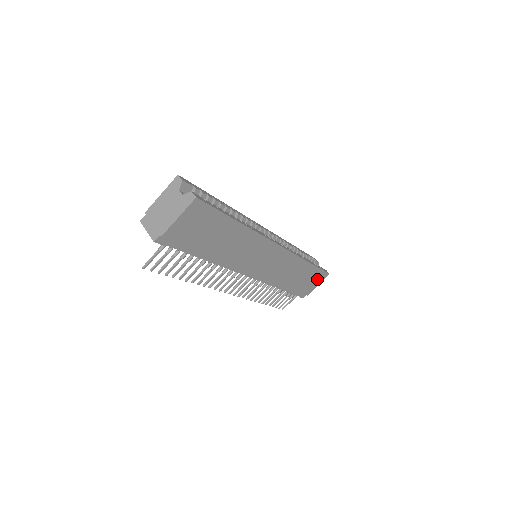
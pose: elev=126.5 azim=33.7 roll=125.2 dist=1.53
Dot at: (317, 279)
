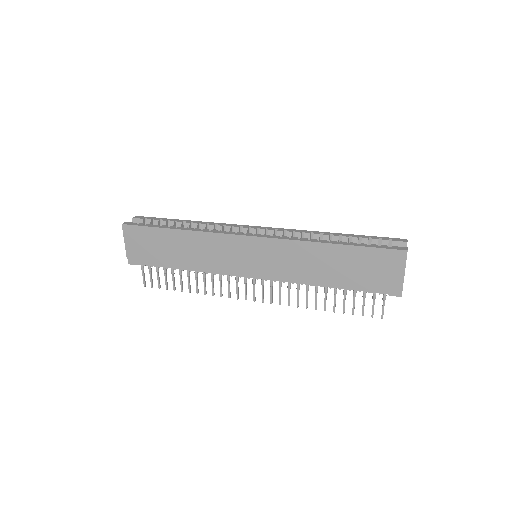
Dot at: (387, 263)
